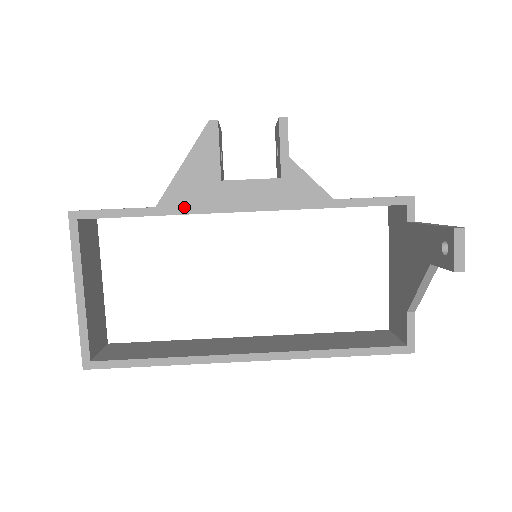
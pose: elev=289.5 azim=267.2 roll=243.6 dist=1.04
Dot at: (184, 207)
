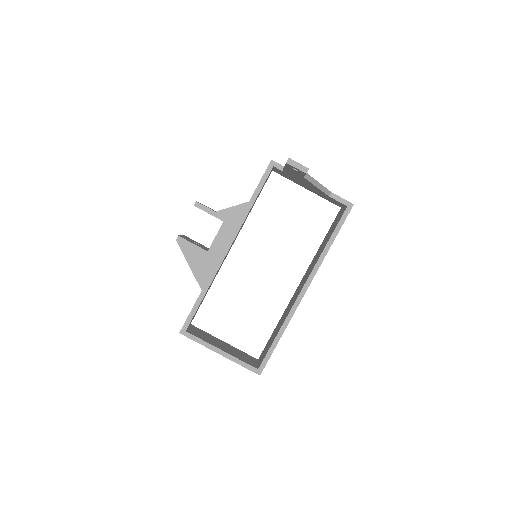
Dot at: (210, 277)
